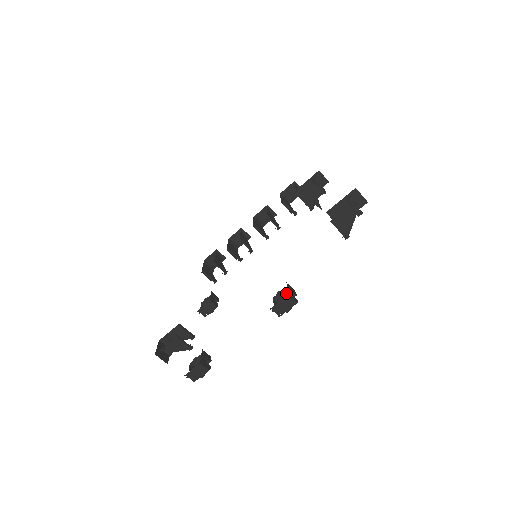
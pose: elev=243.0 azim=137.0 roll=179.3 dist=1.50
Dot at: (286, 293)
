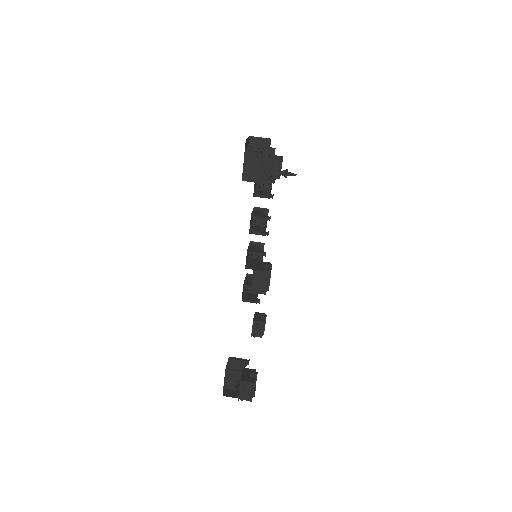
Dot at: occluded
